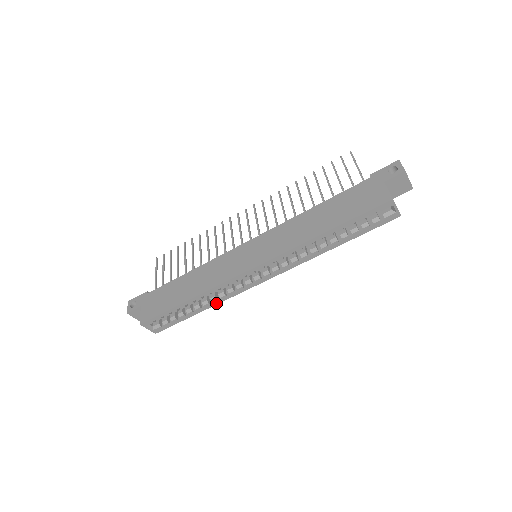
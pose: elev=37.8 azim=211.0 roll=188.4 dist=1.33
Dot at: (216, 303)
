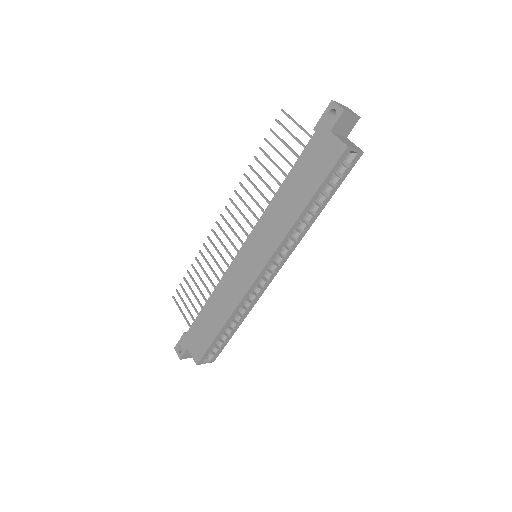
Dot at: (247, 313)
